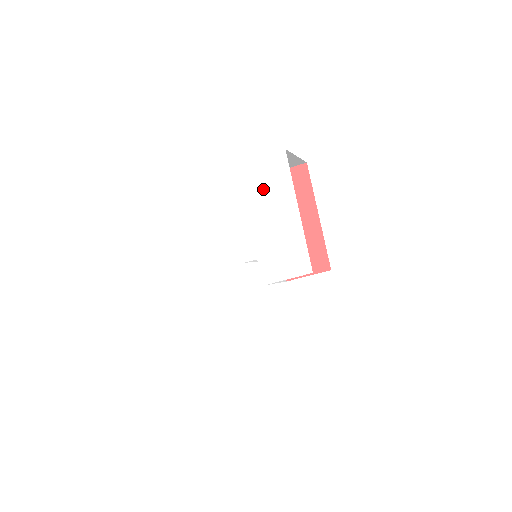
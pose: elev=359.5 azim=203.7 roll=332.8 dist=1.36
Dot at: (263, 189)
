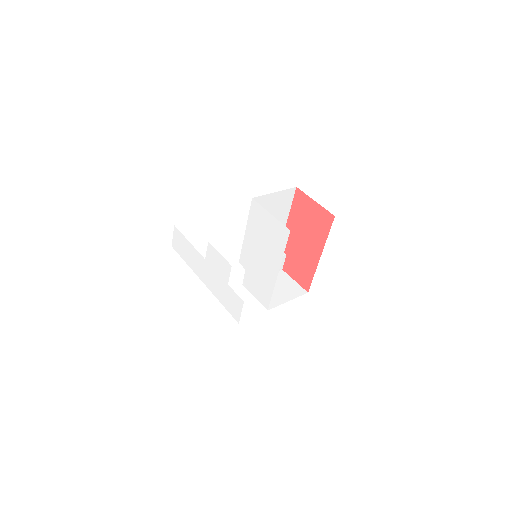
Dot at: (266, 238)
